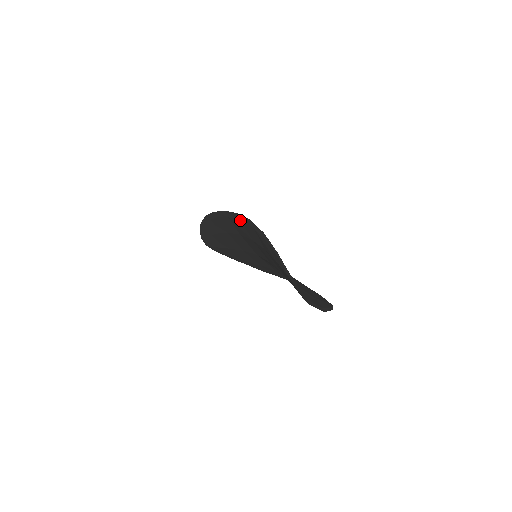
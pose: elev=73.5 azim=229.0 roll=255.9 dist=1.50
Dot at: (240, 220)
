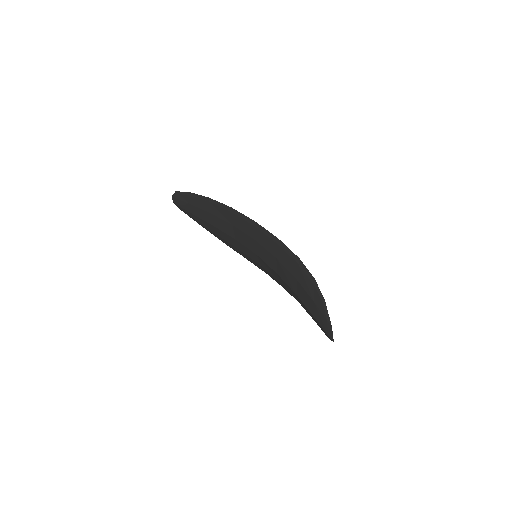
Dot at: (277, 243)
